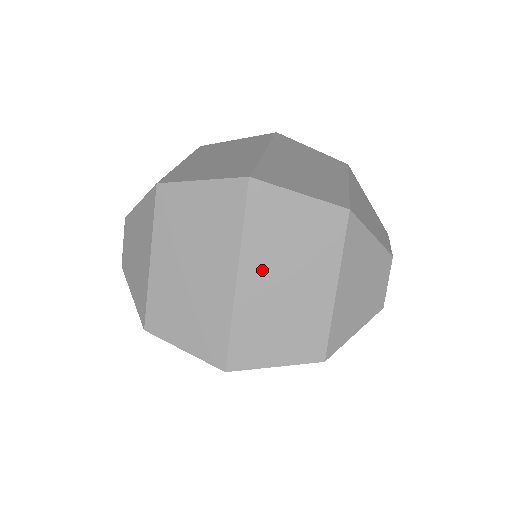
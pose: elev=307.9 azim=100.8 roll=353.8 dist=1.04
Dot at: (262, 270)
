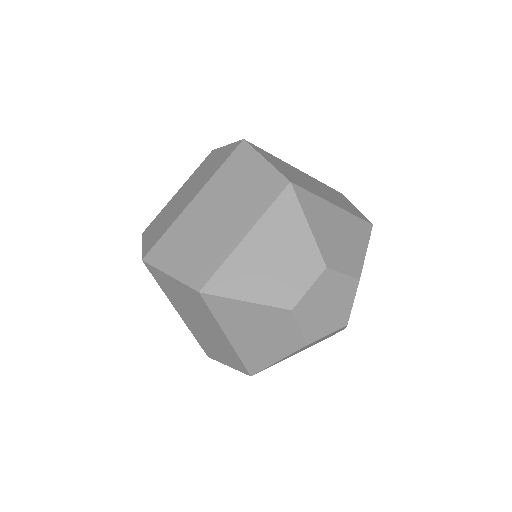
Dot at: (210, 200)
